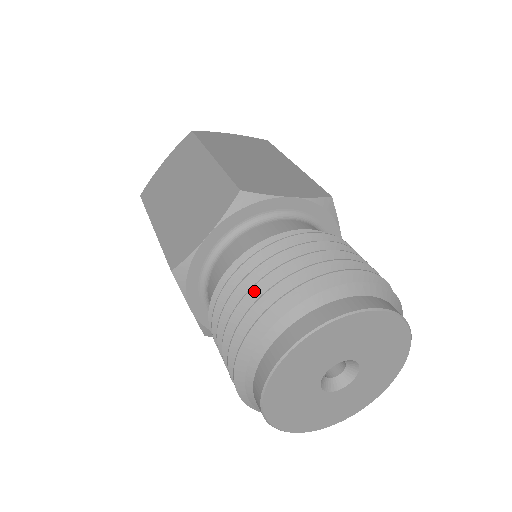
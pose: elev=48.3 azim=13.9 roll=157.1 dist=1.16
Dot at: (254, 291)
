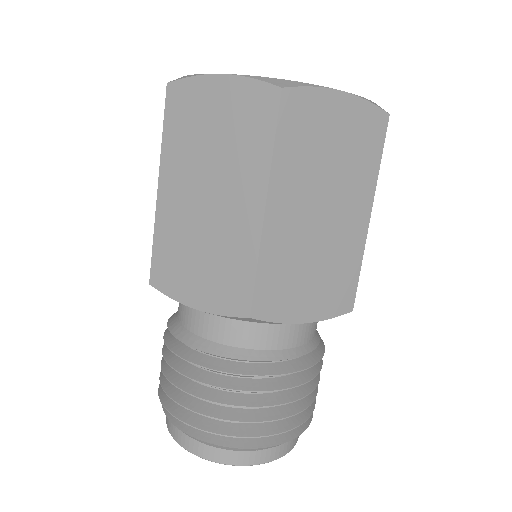
Dot at: occluded
